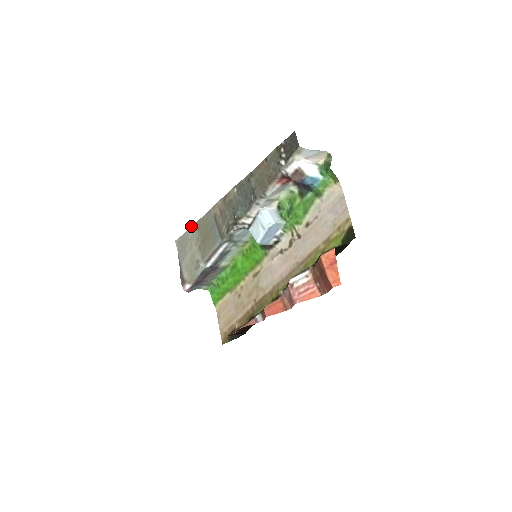
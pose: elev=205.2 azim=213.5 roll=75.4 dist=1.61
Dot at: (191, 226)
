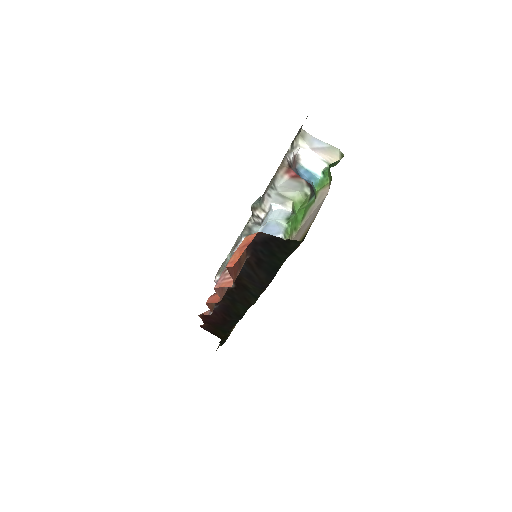
Dot at: occluded
